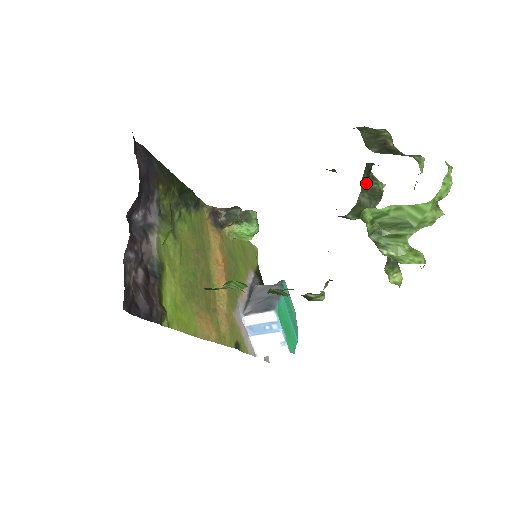
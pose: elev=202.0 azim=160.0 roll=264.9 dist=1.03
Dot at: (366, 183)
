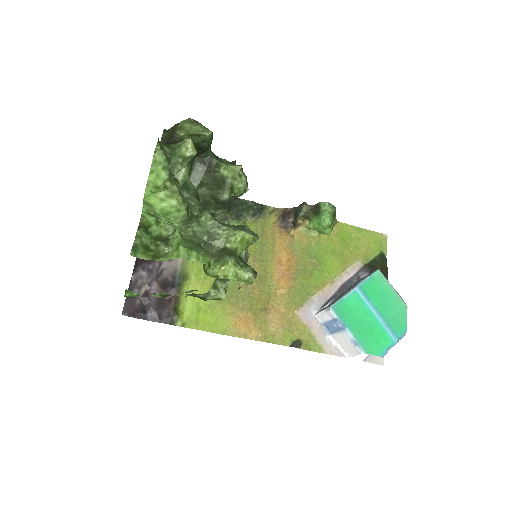
Dot at: (204, 175)
